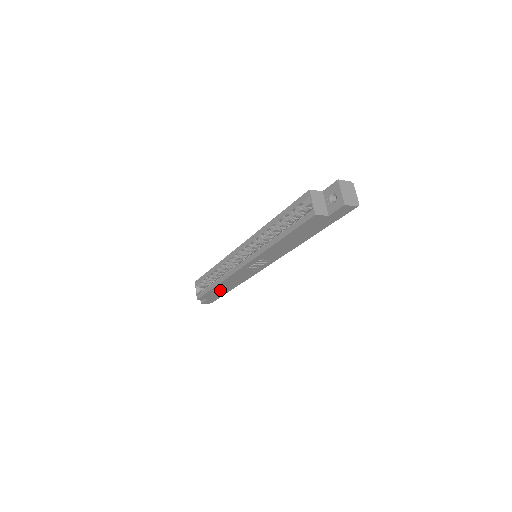
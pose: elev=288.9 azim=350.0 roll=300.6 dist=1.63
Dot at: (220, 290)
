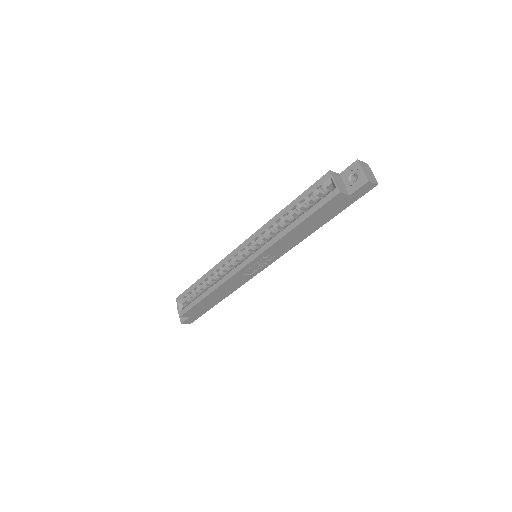
Dot at: (208, 302)
